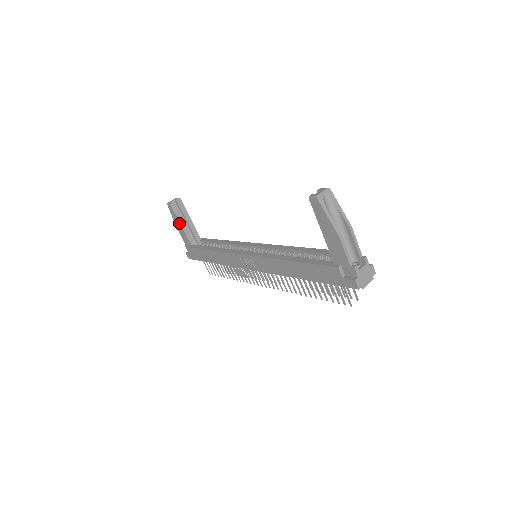
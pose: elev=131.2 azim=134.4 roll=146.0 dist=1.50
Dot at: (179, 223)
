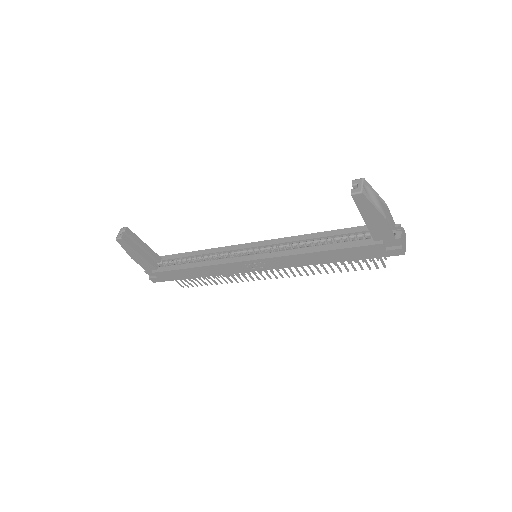
Dot at: (137, 253)
